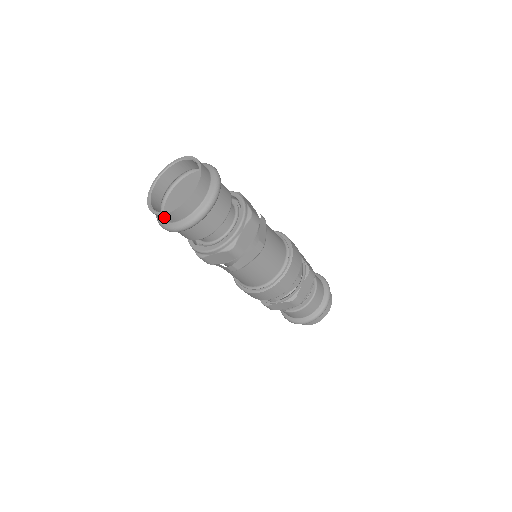
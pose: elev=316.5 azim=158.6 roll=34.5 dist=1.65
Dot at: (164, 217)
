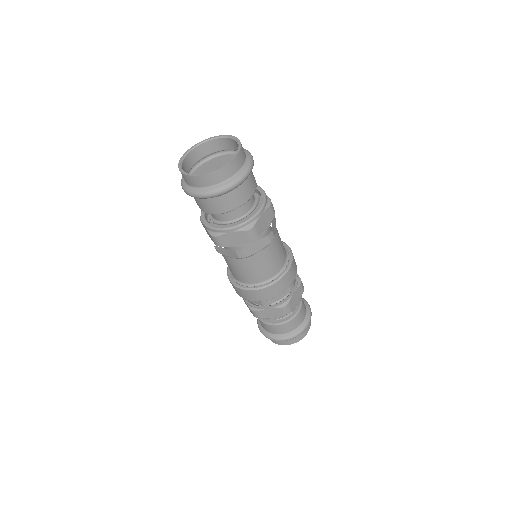
Dot at: (198, 179)
